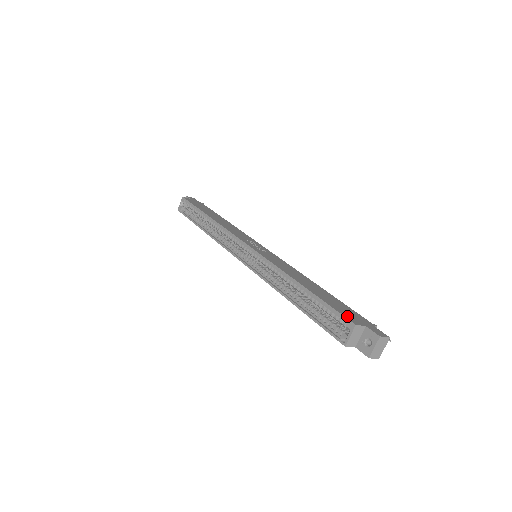
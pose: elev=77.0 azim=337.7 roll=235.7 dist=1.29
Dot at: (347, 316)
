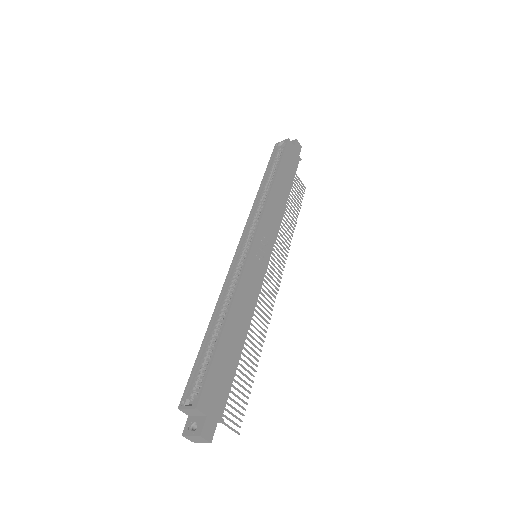
Dot at: (206, 393)
